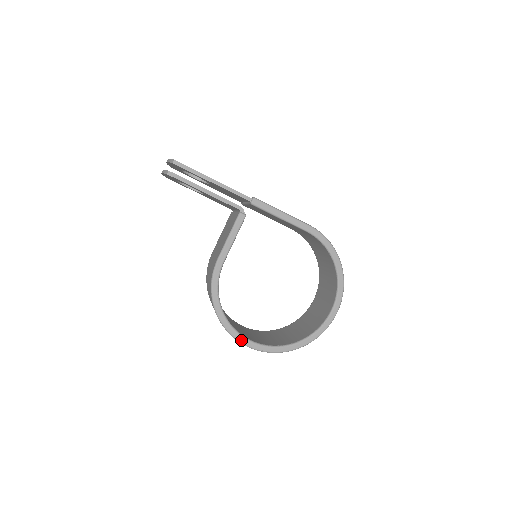
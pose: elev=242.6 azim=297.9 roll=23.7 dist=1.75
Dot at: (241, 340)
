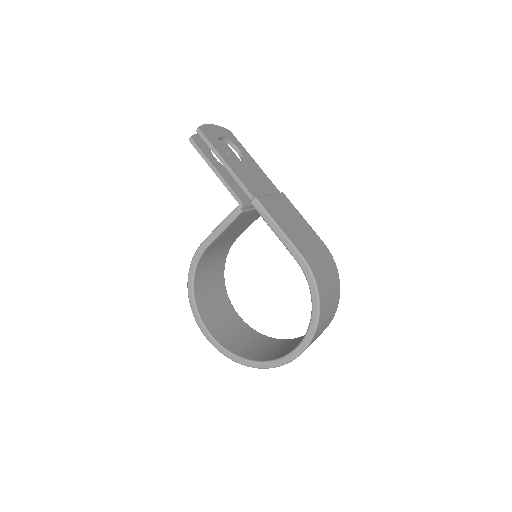
Dot at: (199, 324)
